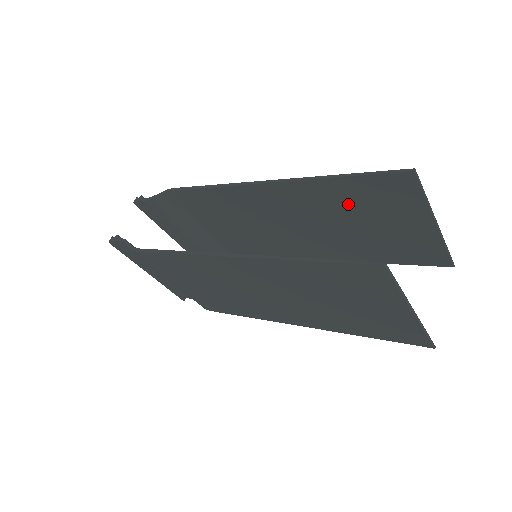
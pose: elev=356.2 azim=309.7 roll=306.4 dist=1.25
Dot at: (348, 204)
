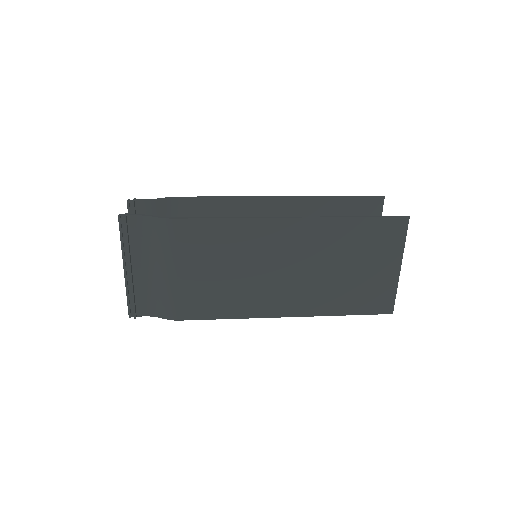
Dot at: occluded
